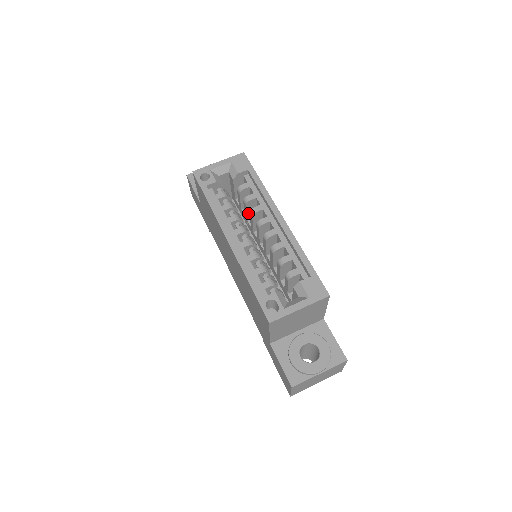
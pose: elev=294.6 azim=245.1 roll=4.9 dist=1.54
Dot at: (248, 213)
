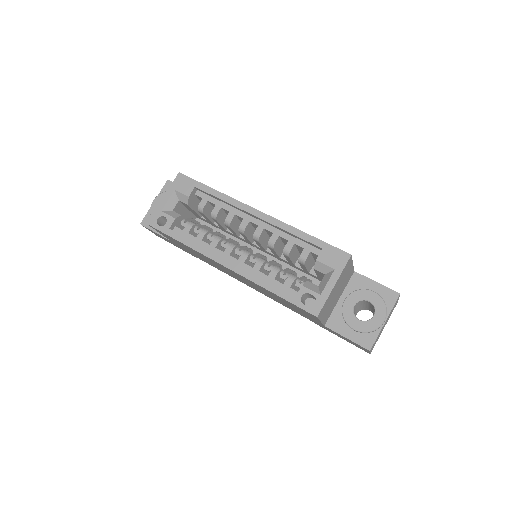
Dot at: (222, 224)
